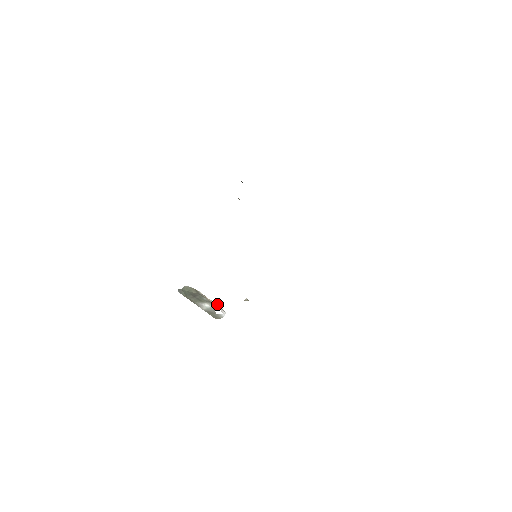
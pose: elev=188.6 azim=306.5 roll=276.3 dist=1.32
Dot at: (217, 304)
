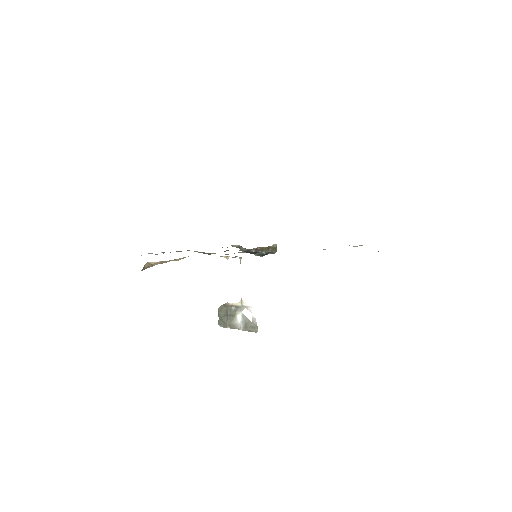
Dot at: (241, 303)
